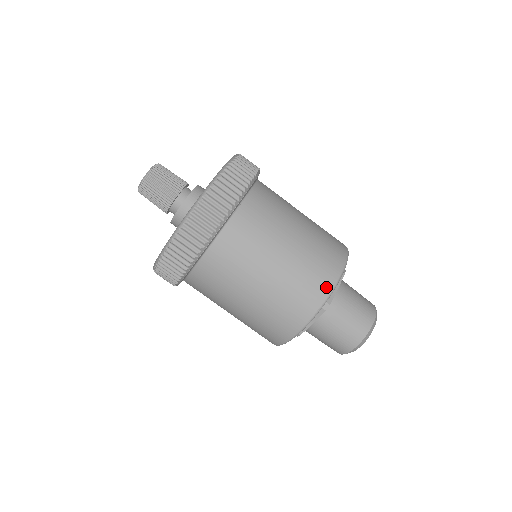
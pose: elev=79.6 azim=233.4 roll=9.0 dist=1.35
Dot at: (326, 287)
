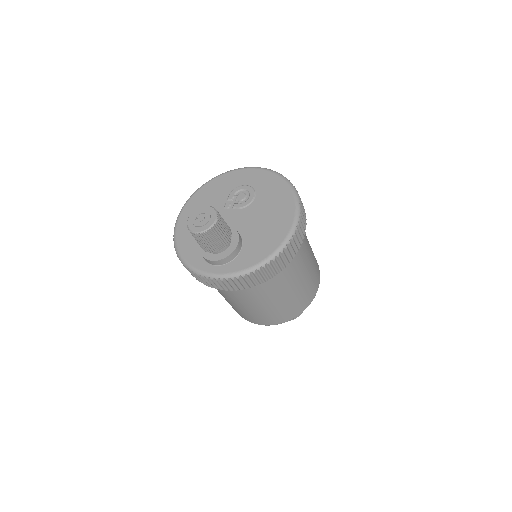
Dot at: (268, 323)
